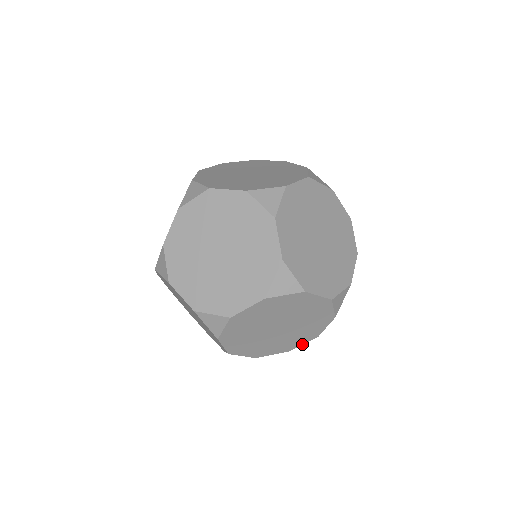
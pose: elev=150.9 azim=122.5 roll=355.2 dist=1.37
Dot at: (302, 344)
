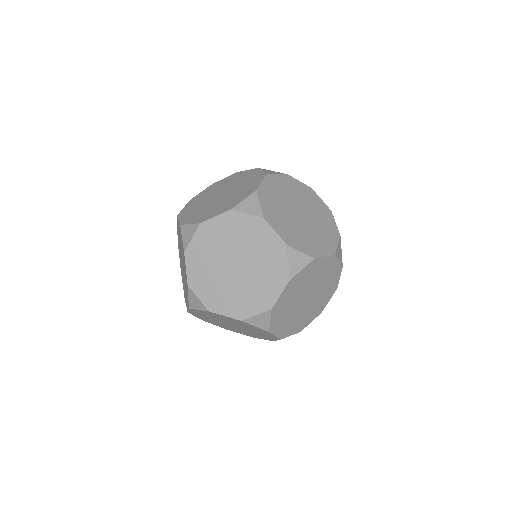
Dot at: (328, 301)
